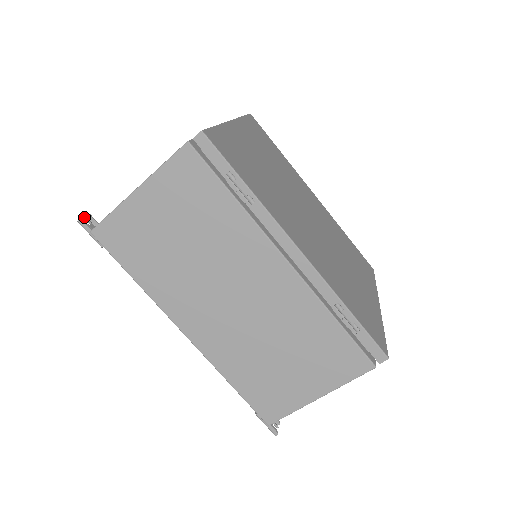
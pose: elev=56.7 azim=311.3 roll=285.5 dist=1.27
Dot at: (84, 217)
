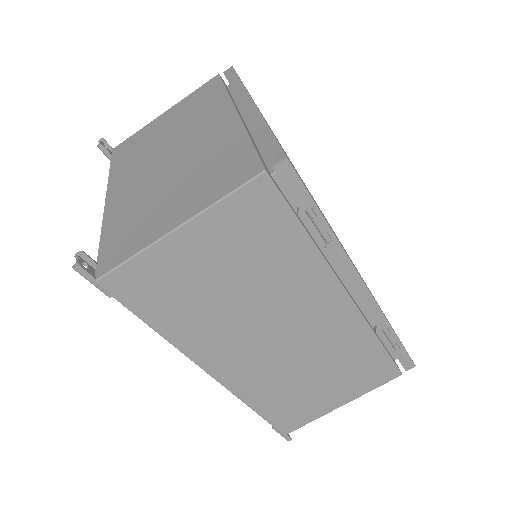
Dot at: (78, 258)
